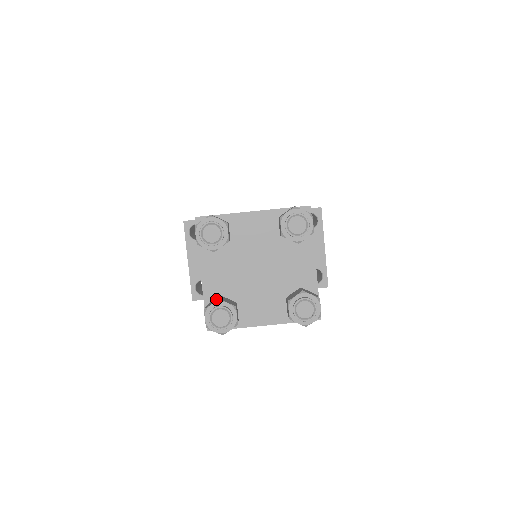
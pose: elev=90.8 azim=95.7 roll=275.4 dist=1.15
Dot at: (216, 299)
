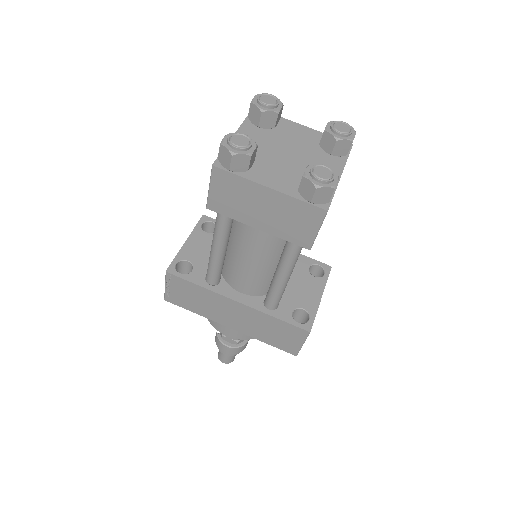
Dot at: occluded
